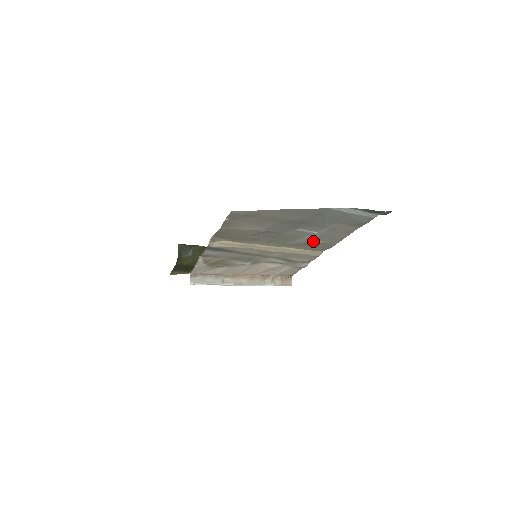
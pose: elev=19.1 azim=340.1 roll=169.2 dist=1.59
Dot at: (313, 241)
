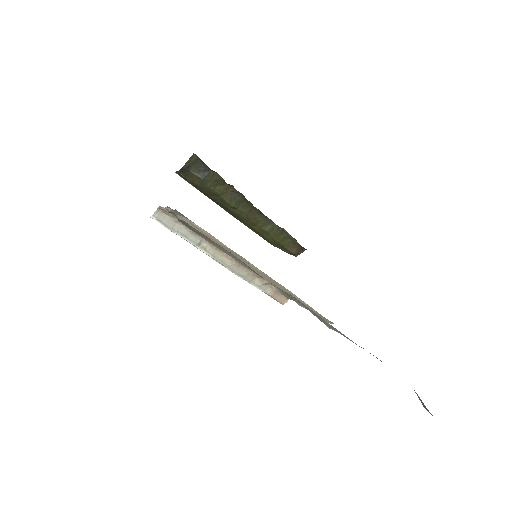
Dot at: occluded
